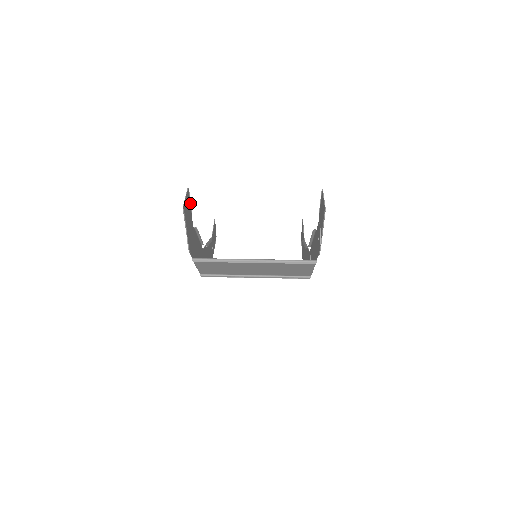
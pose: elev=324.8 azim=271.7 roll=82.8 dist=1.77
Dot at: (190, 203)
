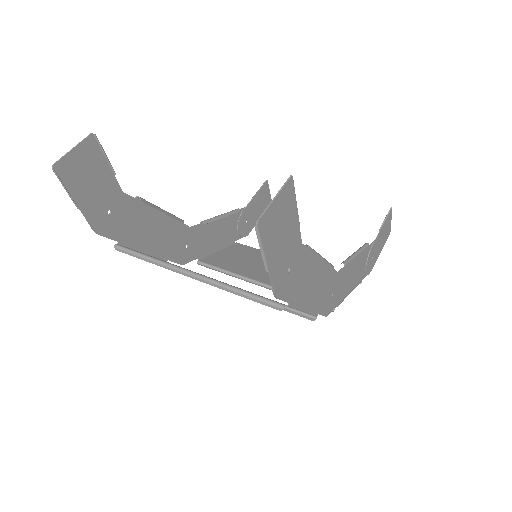
Dot at: (107, 158)
